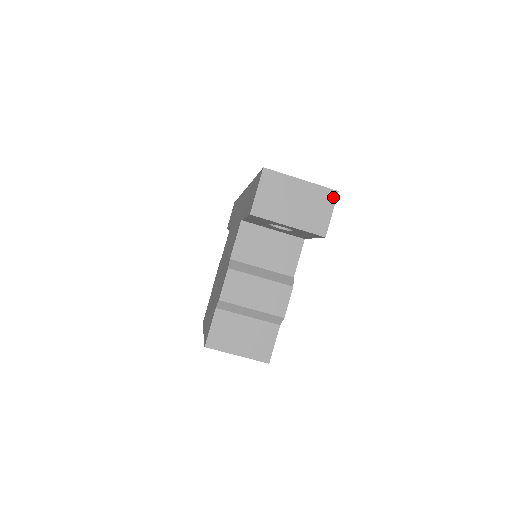
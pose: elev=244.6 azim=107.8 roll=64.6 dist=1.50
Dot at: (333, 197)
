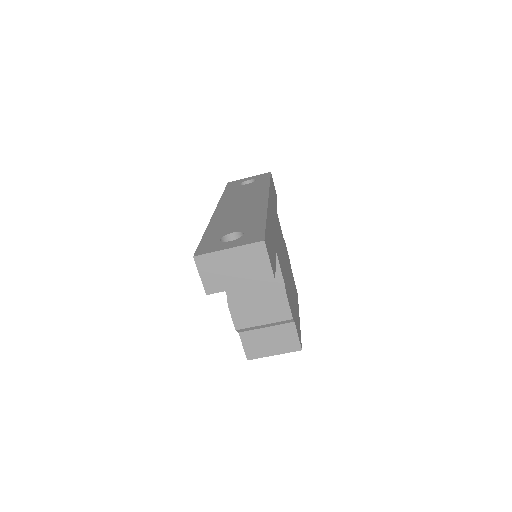
Dot at: (262, 247)
